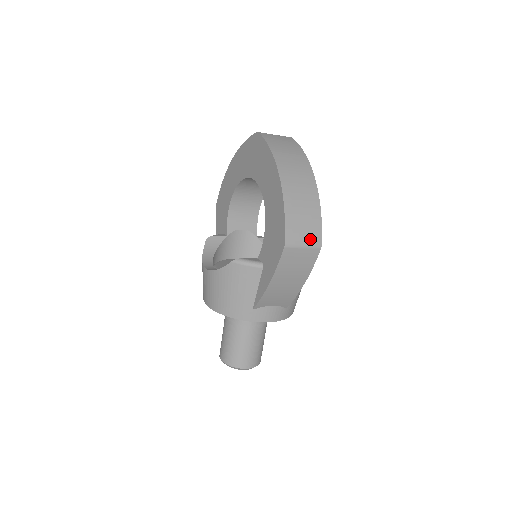
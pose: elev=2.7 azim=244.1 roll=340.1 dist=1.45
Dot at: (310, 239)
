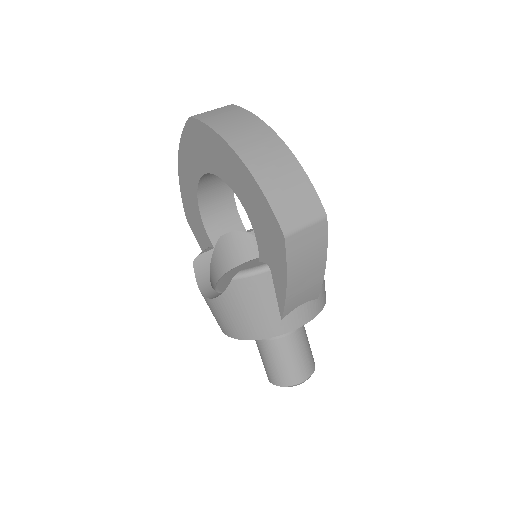
Dot at: (309, 213)
